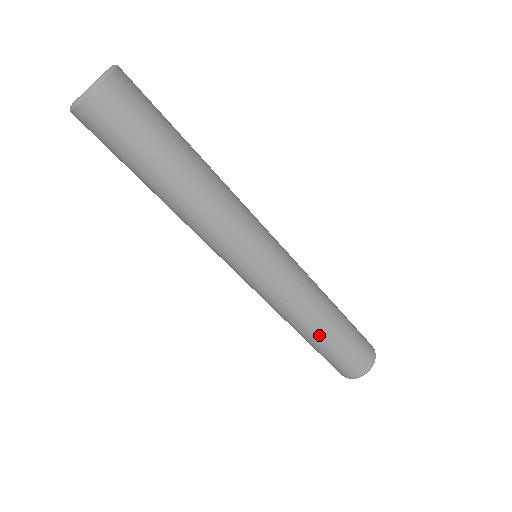
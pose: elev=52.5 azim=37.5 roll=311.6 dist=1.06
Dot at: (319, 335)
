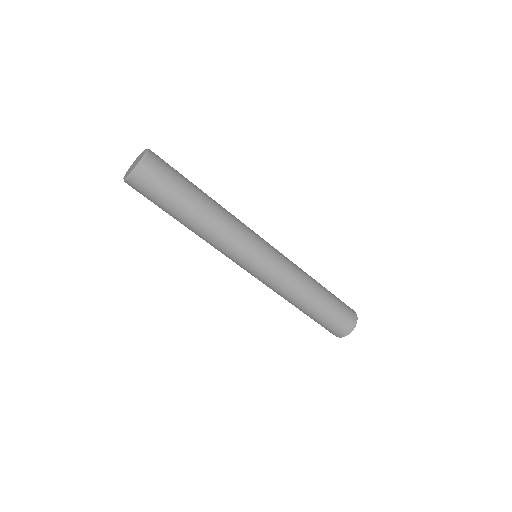
Dot at: (304, 309)
